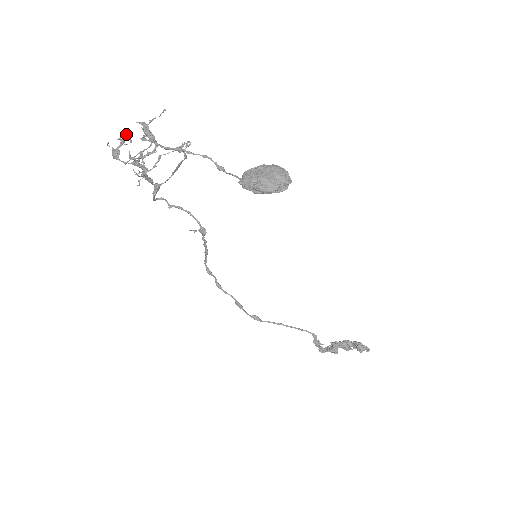
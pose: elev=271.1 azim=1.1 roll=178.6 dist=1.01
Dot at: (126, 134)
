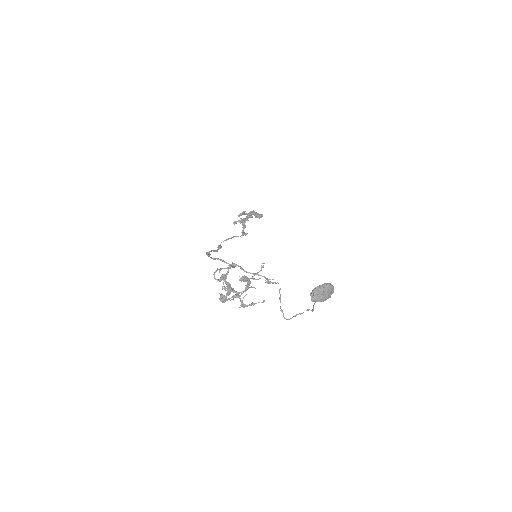
Dot at: occluded
